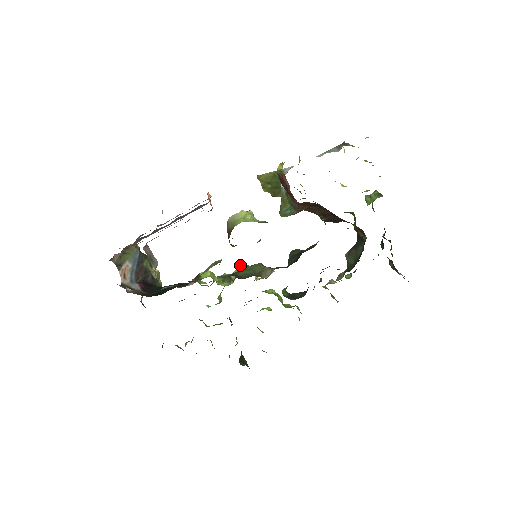
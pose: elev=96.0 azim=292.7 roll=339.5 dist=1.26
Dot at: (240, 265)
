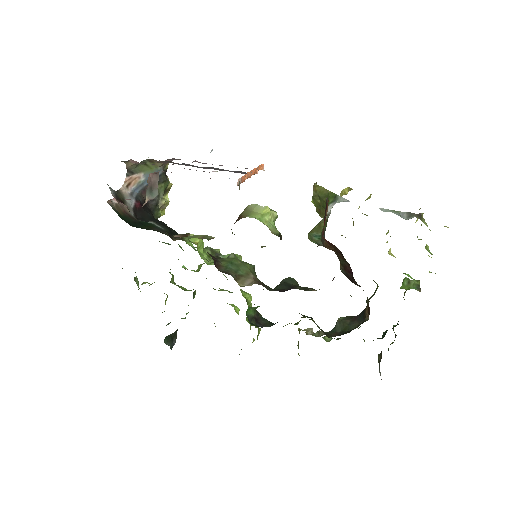
Dot at: (232, 254)
